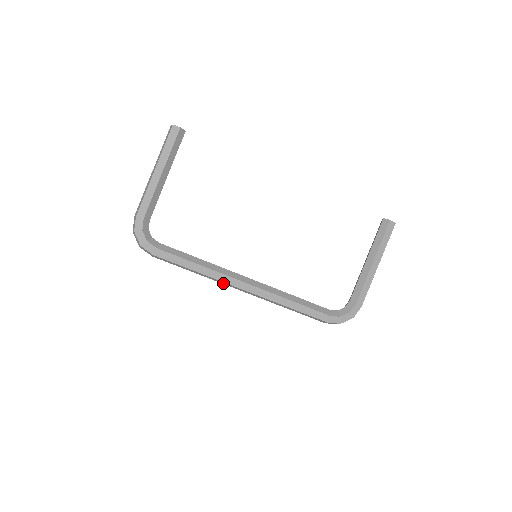
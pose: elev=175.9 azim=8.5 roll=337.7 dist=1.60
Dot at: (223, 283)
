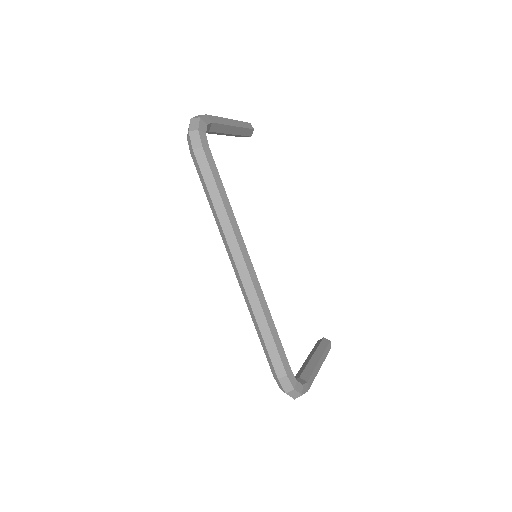
Dot at: (230, 240)
